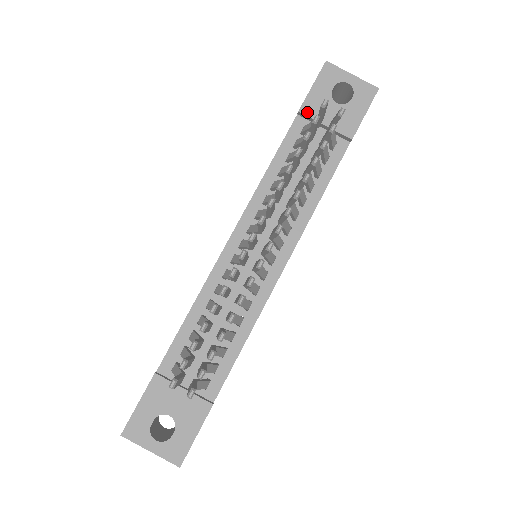
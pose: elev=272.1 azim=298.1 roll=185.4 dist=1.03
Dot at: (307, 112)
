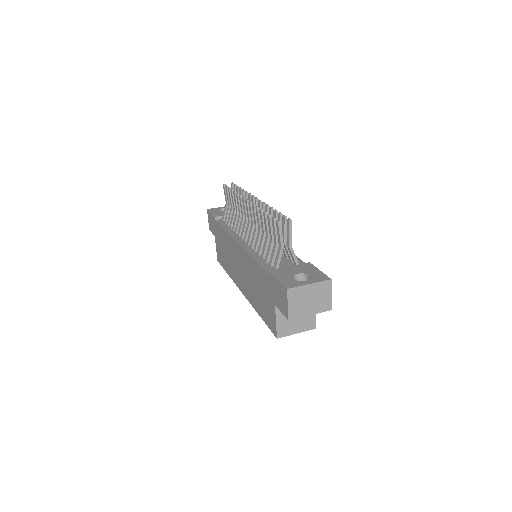
Dot at: (218, 216)
